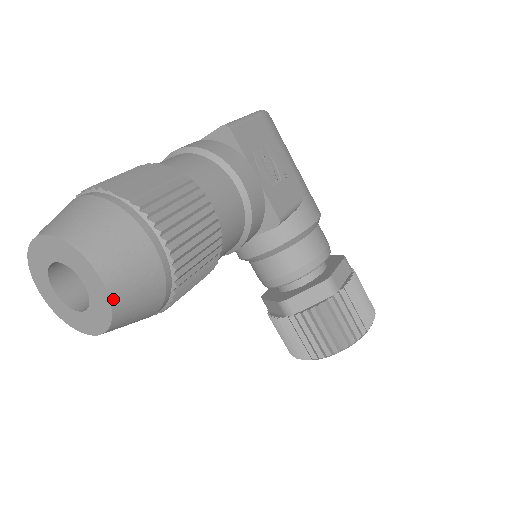
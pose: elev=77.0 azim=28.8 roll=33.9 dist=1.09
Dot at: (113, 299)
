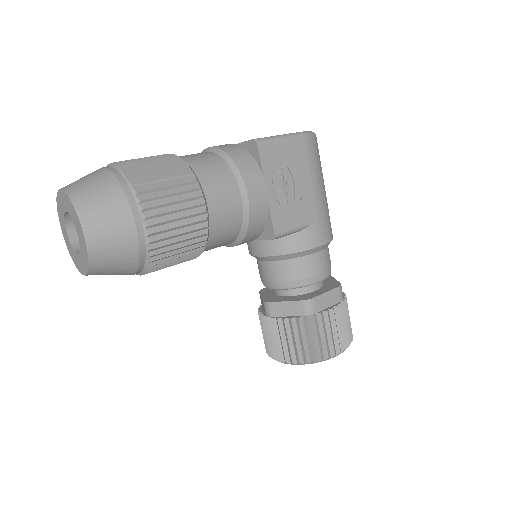
Dot at: (91, 255)
